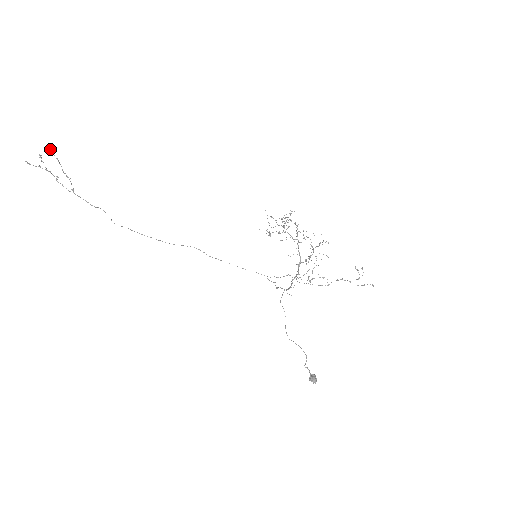
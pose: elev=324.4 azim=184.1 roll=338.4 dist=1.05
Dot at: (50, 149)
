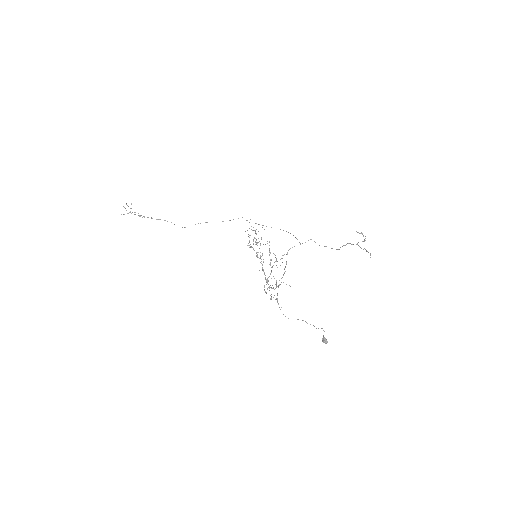
Dot at: occluded
